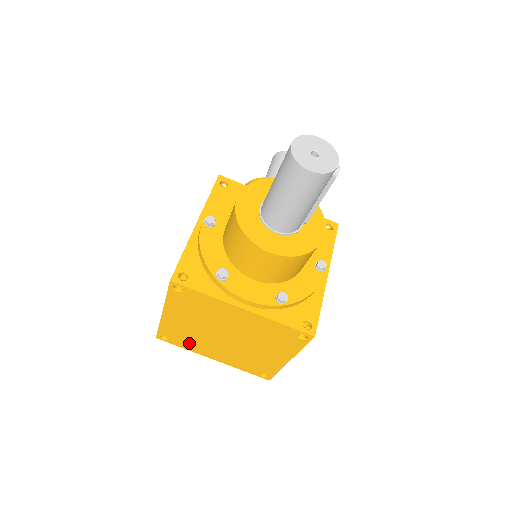
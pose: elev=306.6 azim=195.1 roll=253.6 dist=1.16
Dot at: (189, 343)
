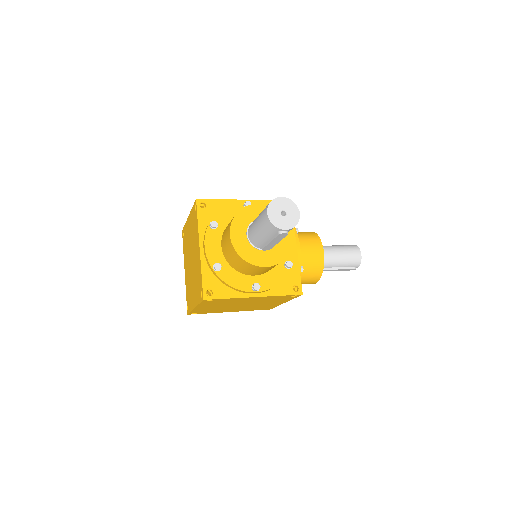
Dot at: (185, 249)
